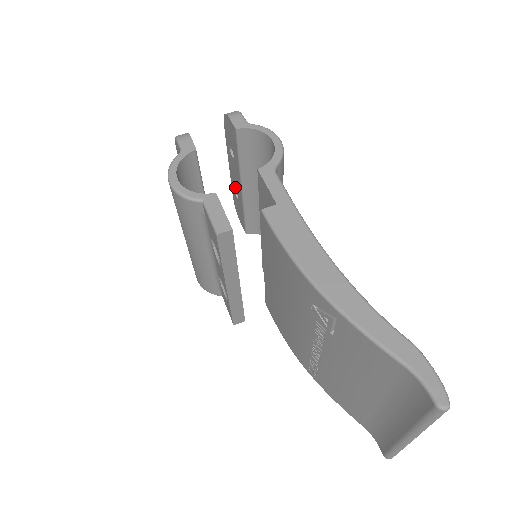
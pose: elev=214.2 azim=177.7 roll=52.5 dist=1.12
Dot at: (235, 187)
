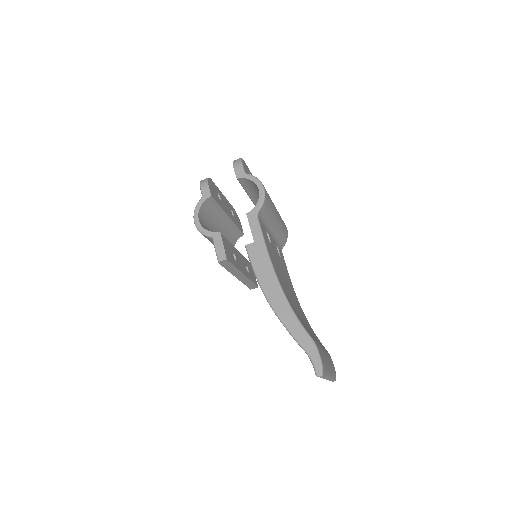
Dot at: occluded
